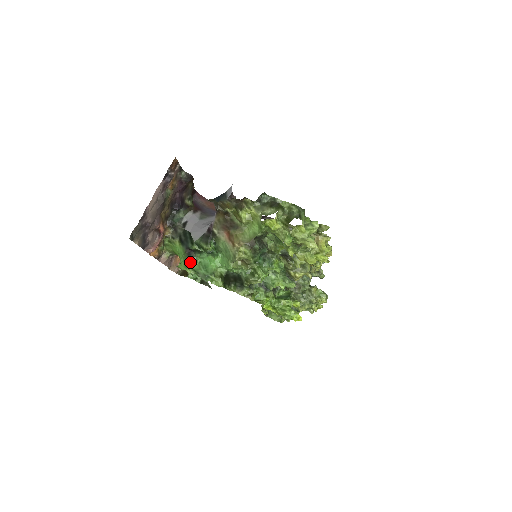
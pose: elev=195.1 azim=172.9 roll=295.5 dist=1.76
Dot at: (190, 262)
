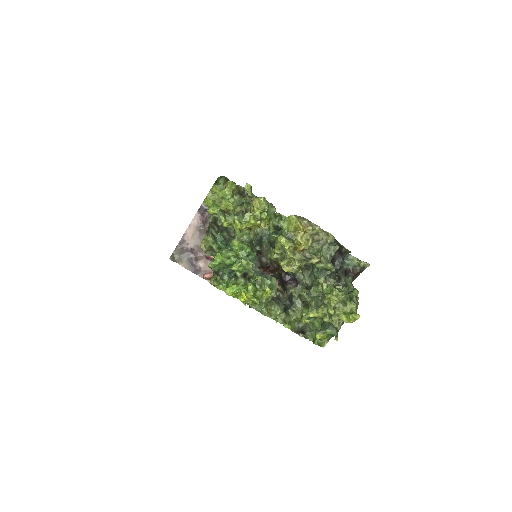
Dot at: occluded
